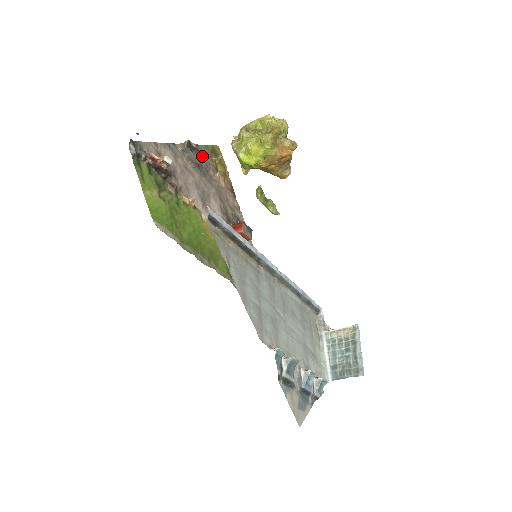
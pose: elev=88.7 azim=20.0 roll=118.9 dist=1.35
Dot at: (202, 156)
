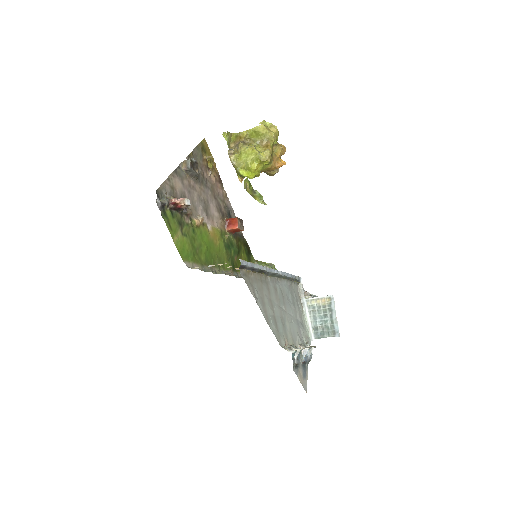
Dot at: (197, 161)
